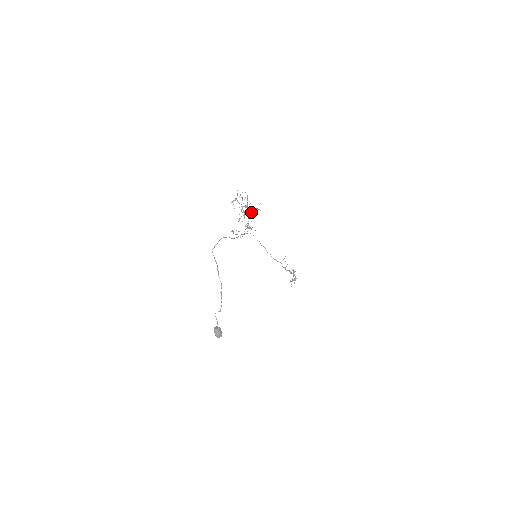
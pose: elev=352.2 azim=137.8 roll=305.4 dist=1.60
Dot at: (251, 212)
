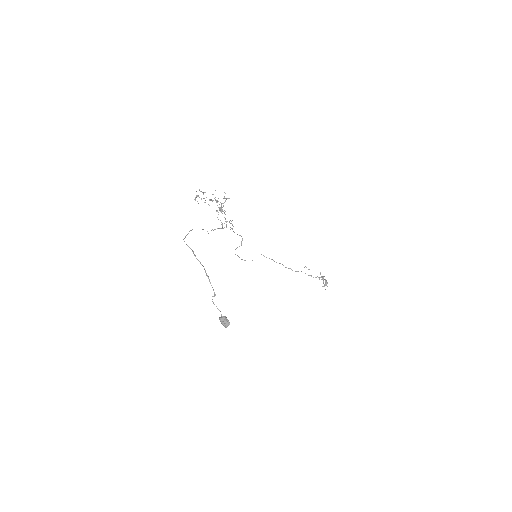
Dot at: (222, 207)
